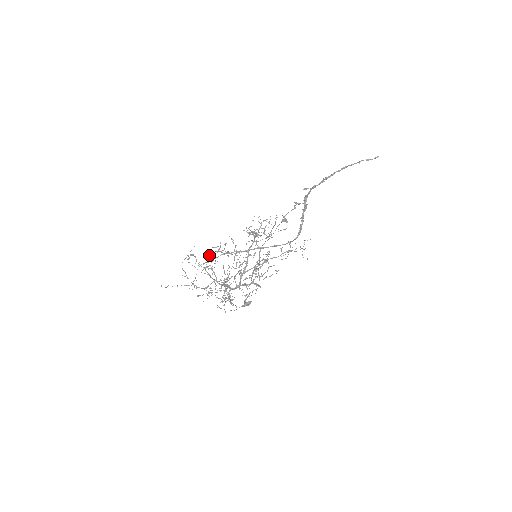
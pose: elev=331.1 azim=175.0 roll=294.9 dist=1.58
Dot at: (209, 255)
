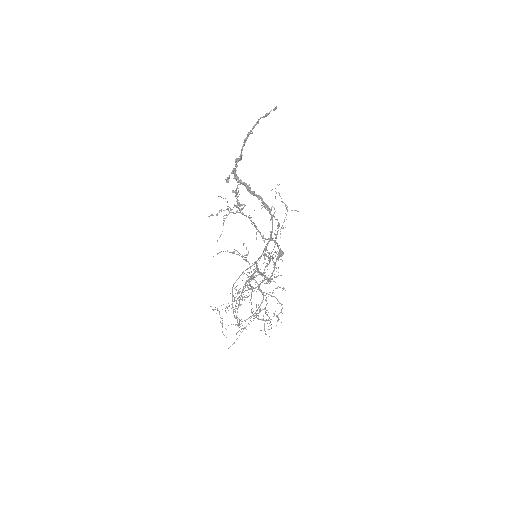
Dot at: occluded
